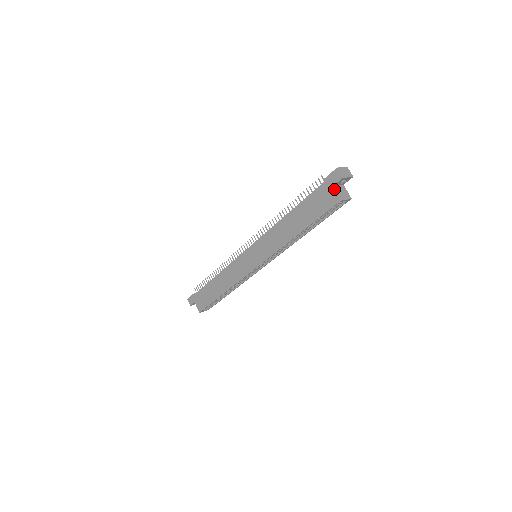
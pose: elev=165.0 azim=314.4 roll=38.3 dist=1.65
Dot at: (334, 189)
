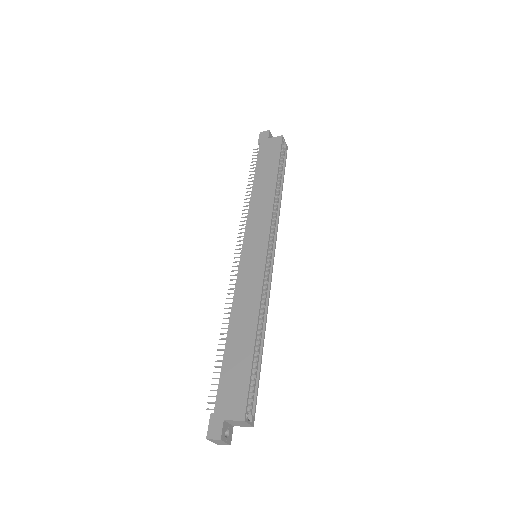
Dot at: (271, 138)
